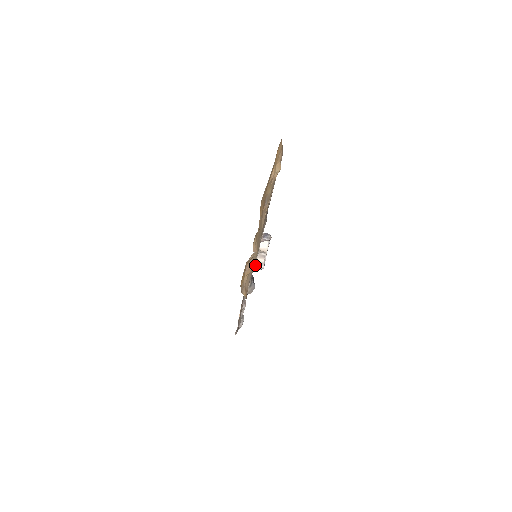
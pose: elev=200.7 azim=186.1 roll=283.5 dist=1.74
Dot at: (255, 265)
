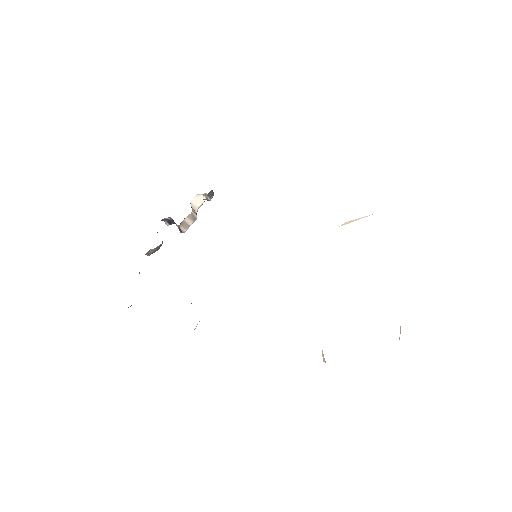
Dot at: occluded
